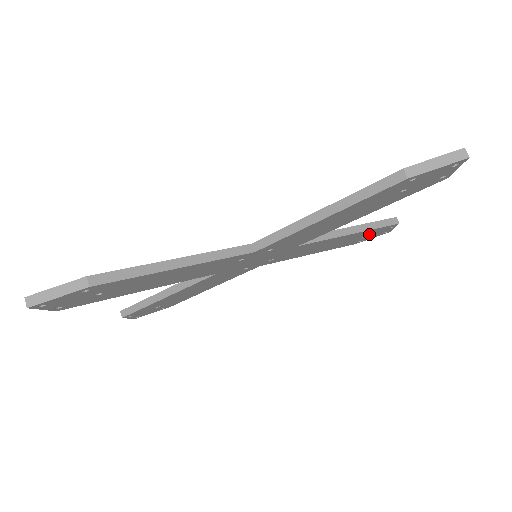
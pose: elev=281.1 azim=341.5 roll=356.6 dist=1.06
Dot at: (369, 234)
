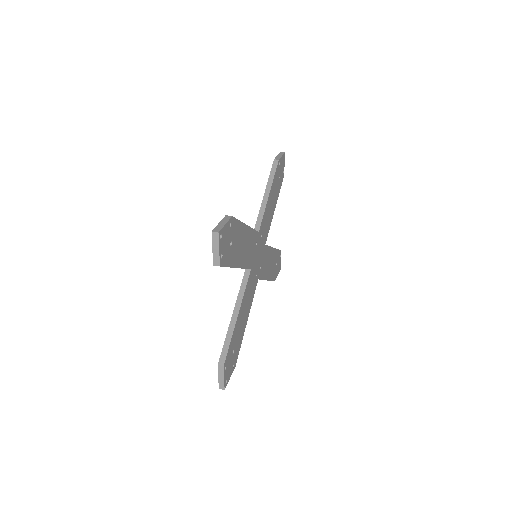
Dot at: (277, 261)
